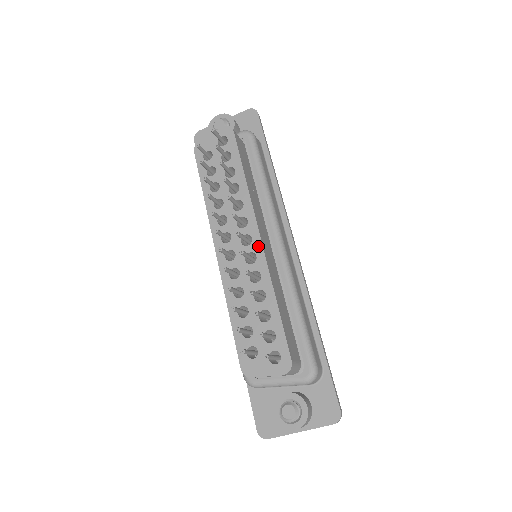
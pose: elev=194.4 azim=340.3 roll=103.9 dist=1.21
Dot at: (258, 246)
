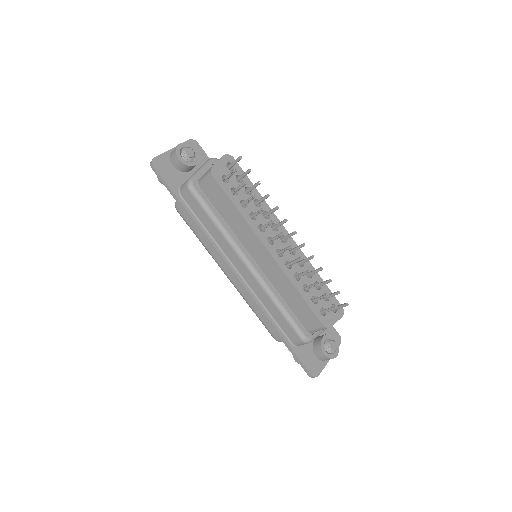
Dot at: (292, 241)
